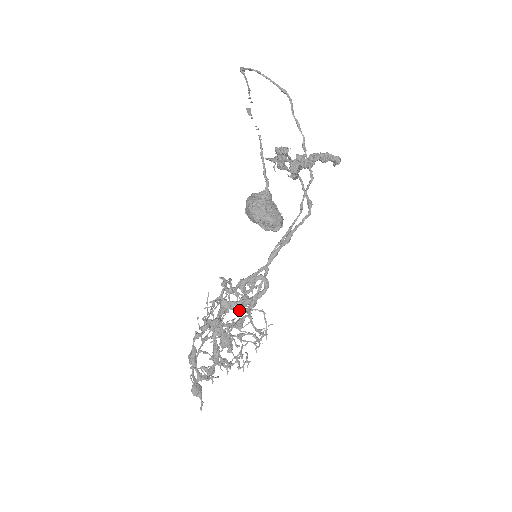
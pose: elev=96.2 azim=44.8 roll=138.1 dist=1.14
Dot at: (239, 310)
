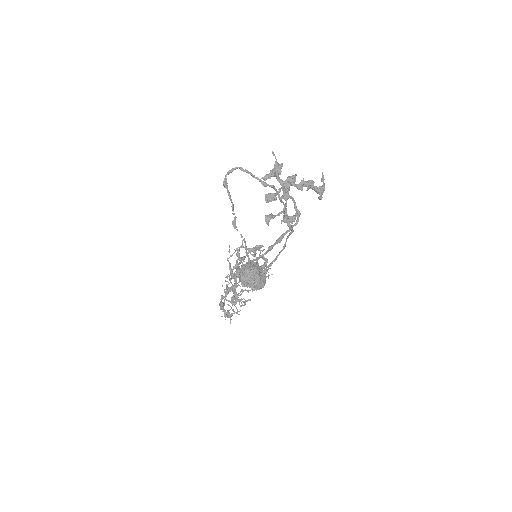
Dot at: occluded
